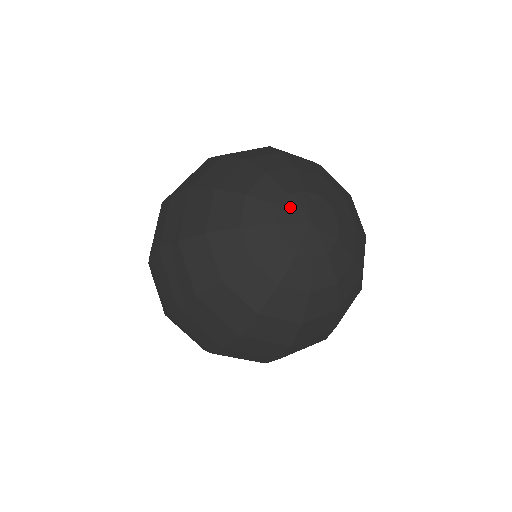
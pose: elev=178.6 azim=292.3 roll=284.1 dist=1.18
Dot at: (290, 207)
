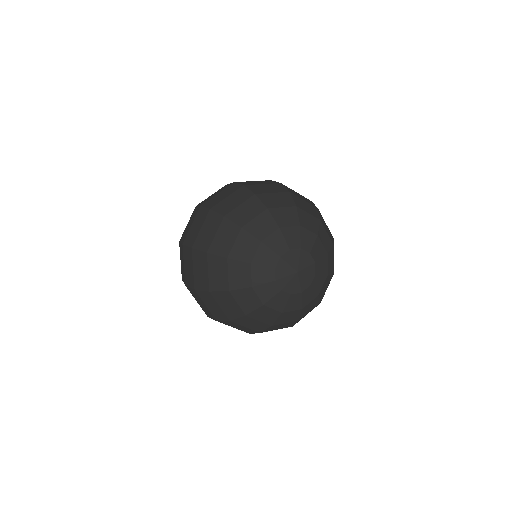
Dot at: (282, 266)
